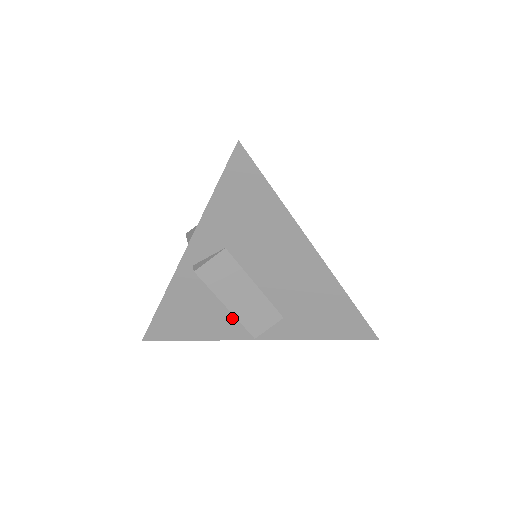
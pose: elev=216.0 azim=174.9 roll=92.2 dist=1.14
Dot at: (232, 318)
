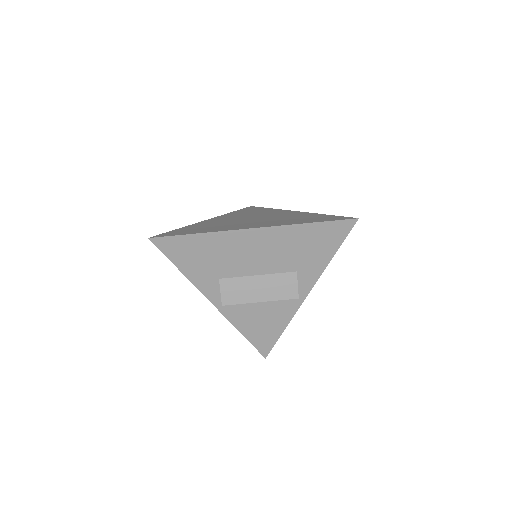
Dot at: (278, 301)
